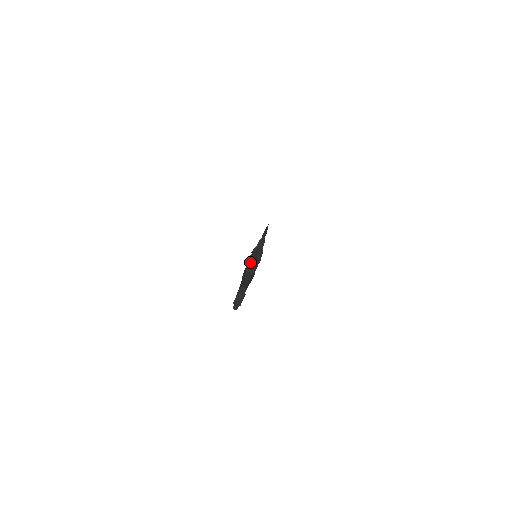
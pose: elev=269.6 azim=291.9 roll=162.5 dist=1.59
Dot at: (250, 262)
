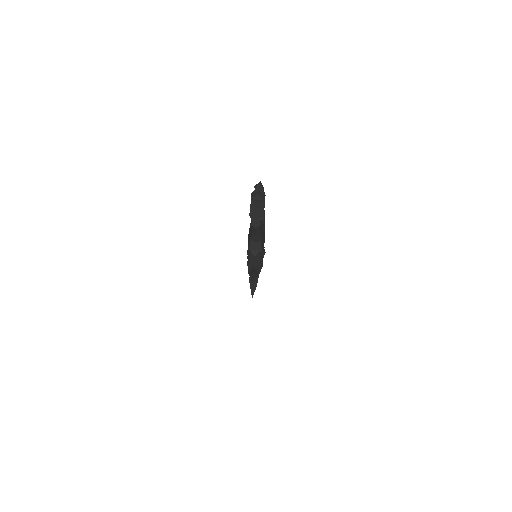
Dot at: occluded
